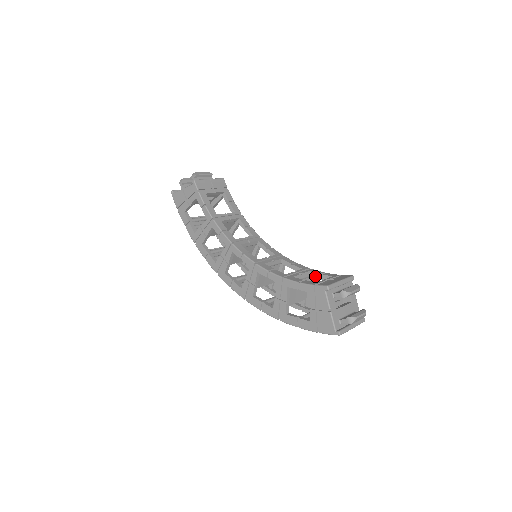
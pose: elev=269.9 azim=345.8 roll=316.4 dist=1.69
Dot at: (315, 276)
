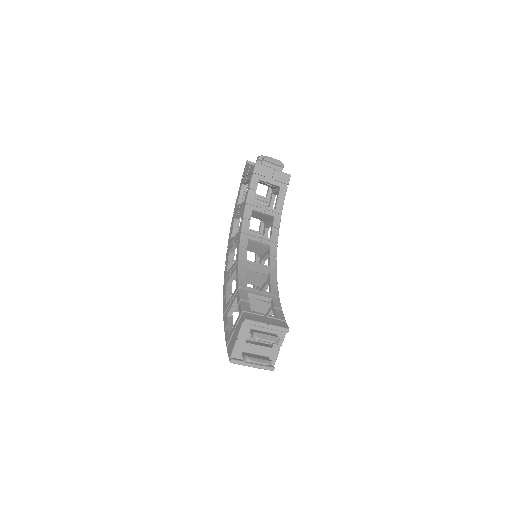
Dot at: (272, 306)
